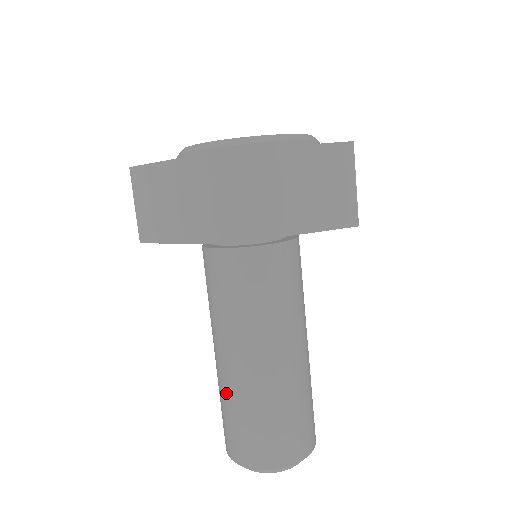
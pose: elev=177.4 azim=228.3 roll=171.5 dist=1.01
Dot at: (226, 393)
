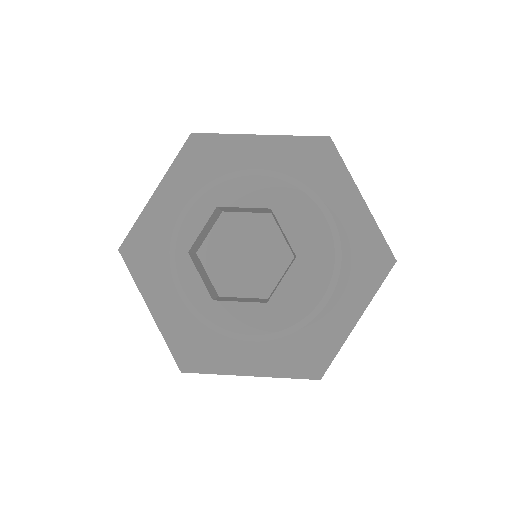
Dot at: occluded
